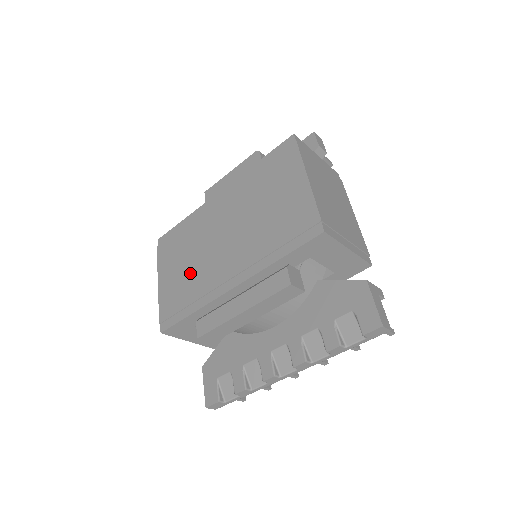
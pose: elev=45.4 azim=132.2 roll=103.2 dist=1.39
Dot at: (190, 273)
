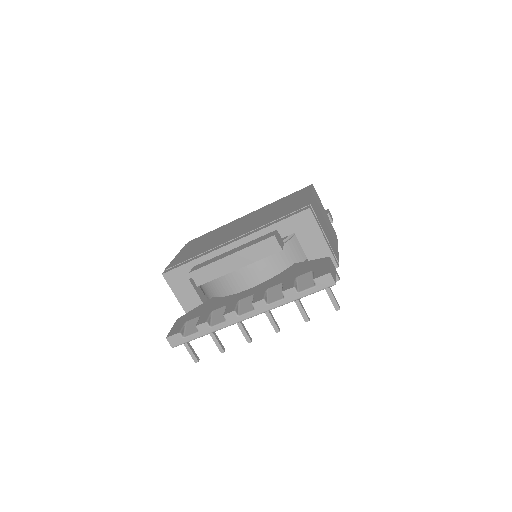
Dot at: (204, 245)
